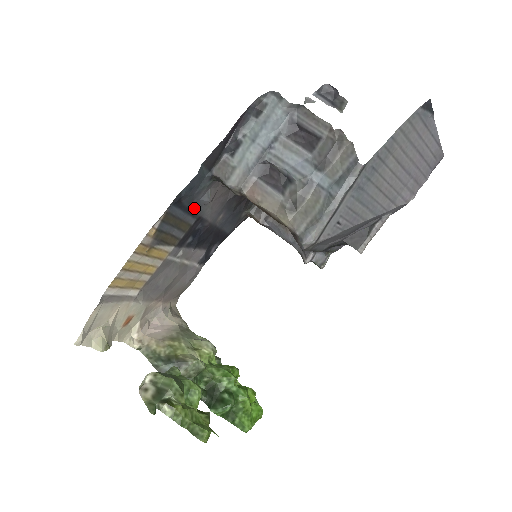
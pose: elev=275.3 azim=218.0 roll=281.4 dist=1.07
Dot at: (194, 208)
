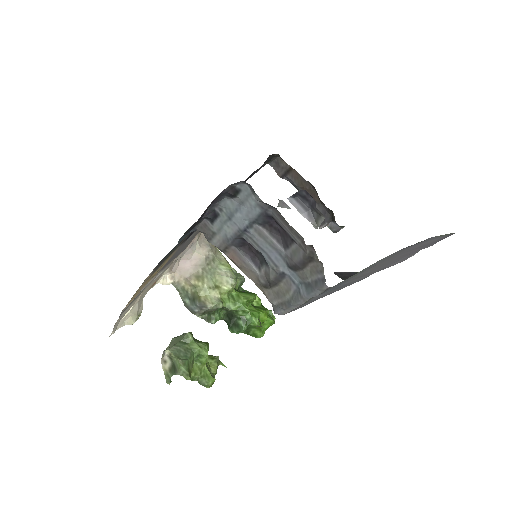
Dot at: occluded
